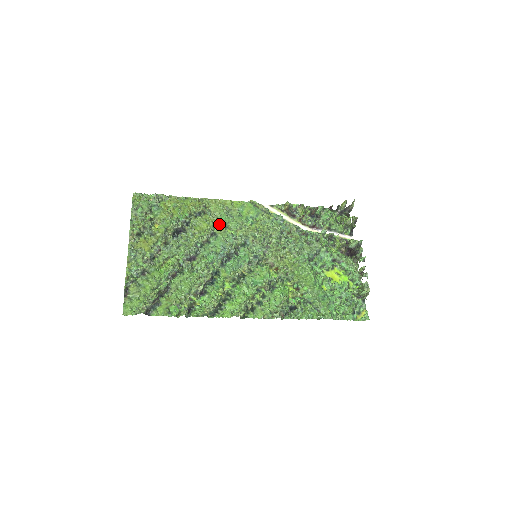
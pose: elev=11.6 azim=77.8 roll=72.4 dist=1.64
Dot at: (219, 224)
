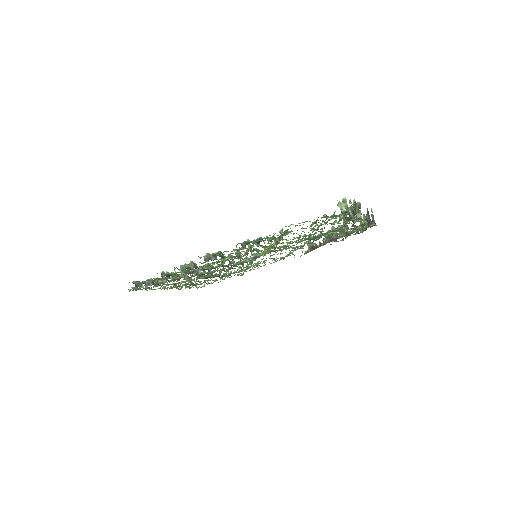
Dot at: (243, 269)
